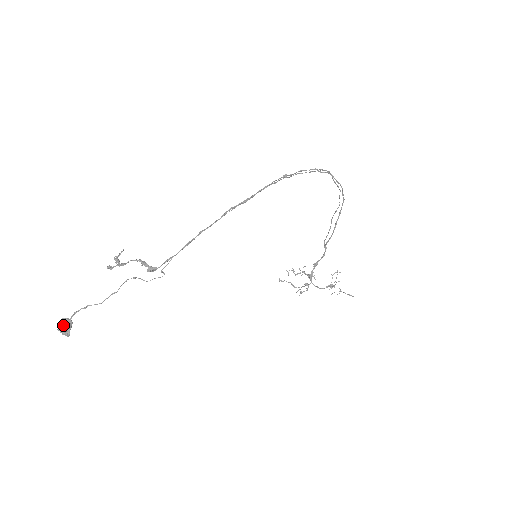
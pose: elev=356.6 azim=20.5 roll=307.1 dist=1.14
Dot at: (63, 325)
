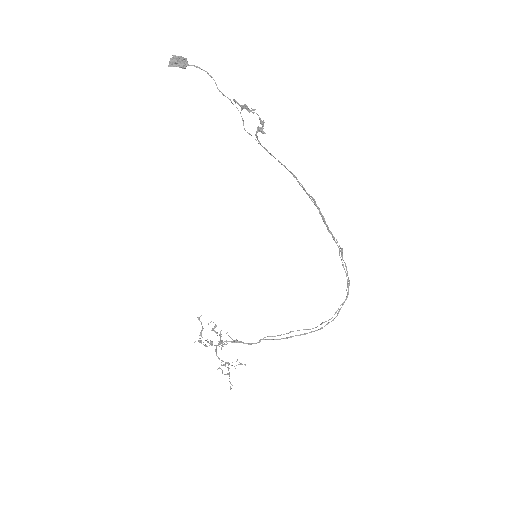
Dot at: (181, 59)
